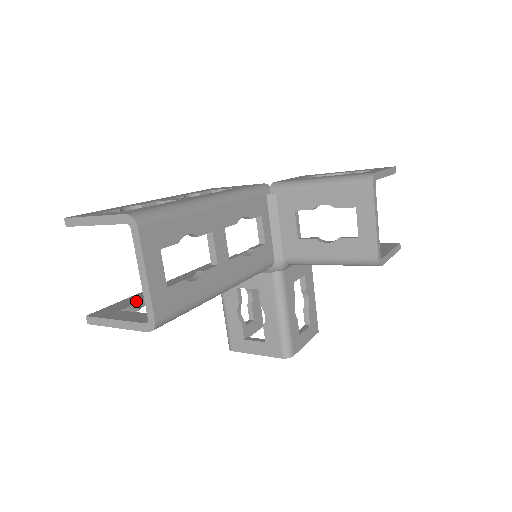
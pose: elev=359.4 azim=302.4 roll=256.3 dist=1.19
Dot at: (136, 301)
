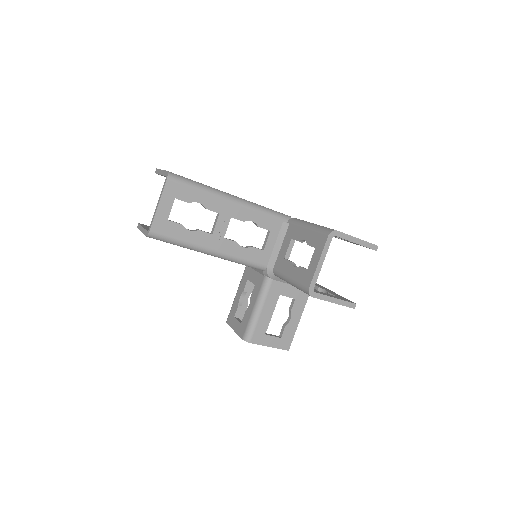
Dot at: occluded
